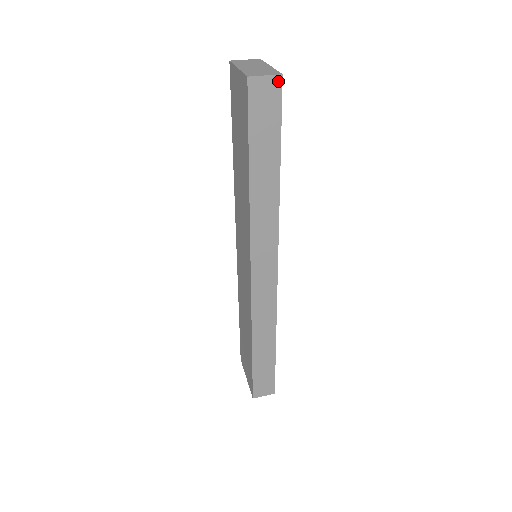
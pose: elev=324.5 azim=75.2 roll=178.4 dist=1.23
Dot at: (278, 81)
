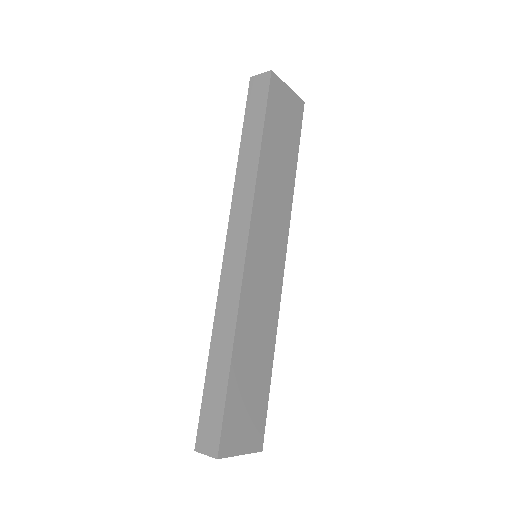
Dot at: (268, 75)
